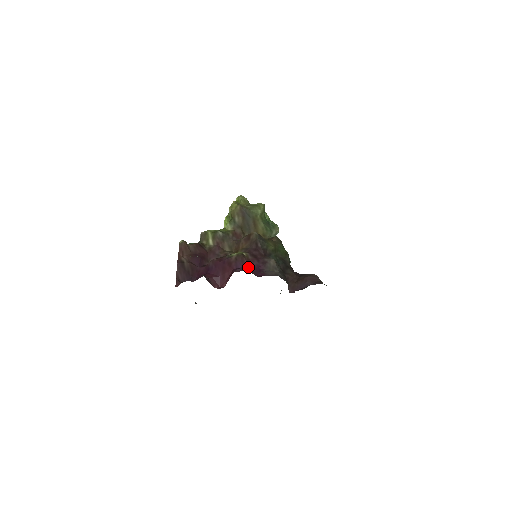
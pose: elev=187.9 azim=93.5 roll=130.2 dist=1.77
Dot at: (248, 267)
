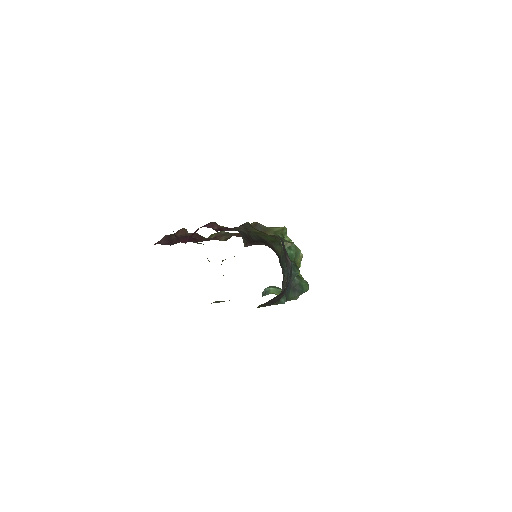
Dot at: (215, 228)
